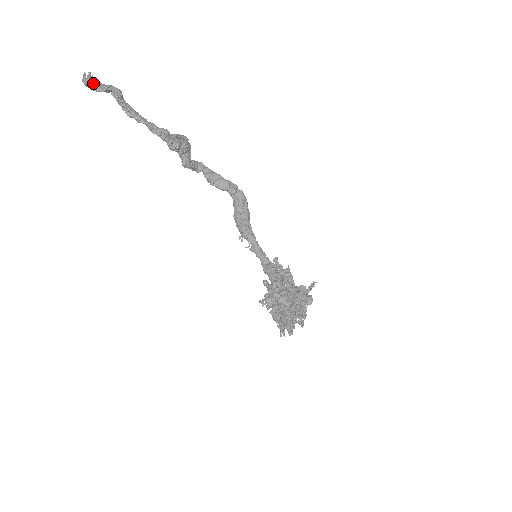
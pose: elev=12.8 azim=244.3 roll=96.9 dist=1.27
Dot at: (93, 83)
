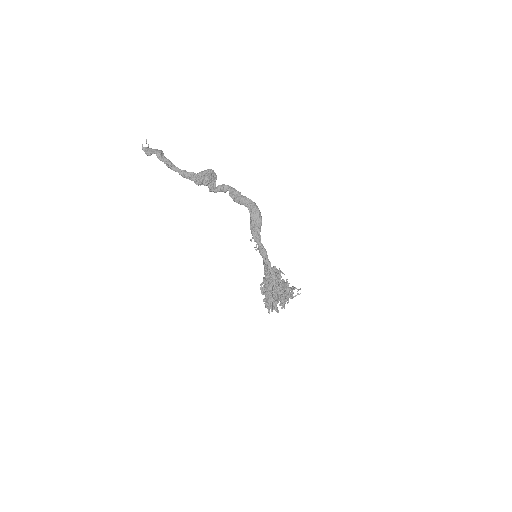
Dot at: (146, 150)
